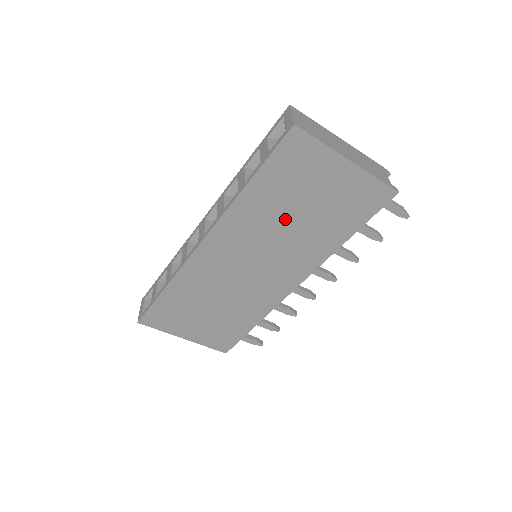
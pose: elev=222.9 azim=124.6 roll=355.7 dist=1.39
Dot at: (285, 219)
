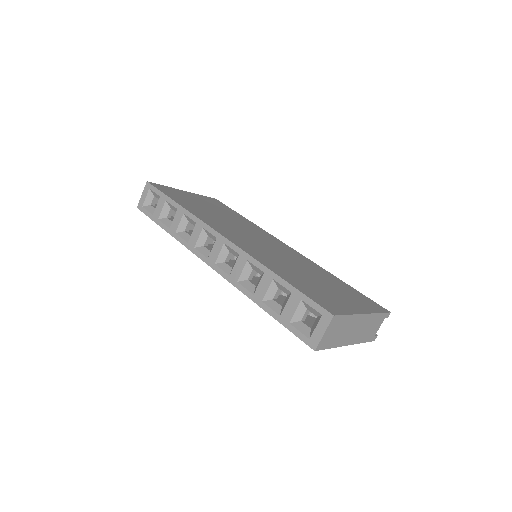
Dot at: occluded
